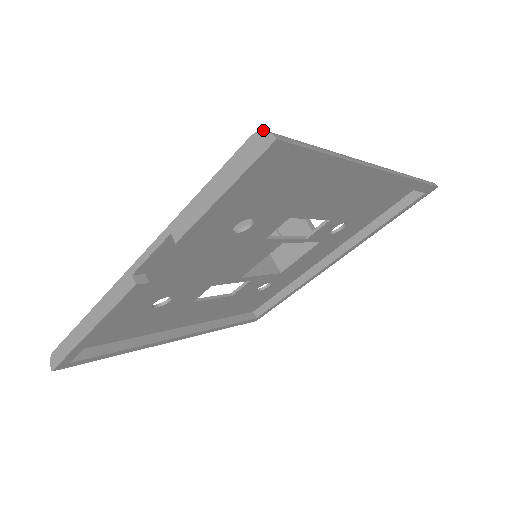
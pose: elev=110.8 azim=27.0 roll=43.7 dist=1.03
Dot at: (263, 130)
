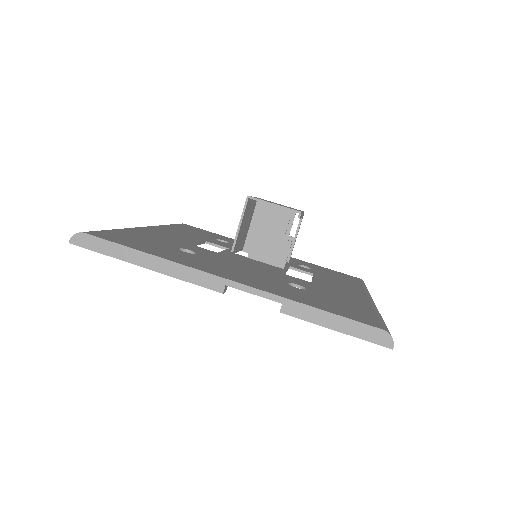
Dot at: occluded
